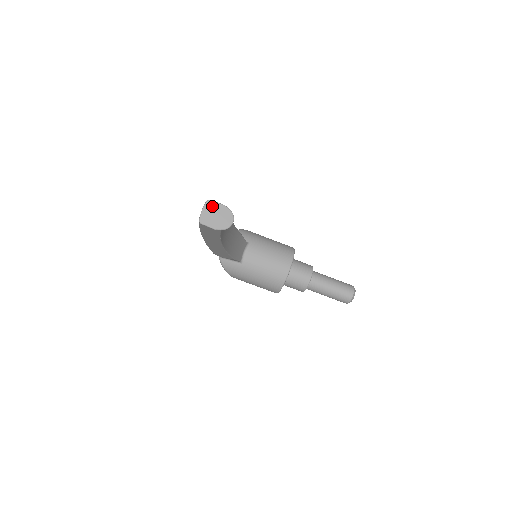
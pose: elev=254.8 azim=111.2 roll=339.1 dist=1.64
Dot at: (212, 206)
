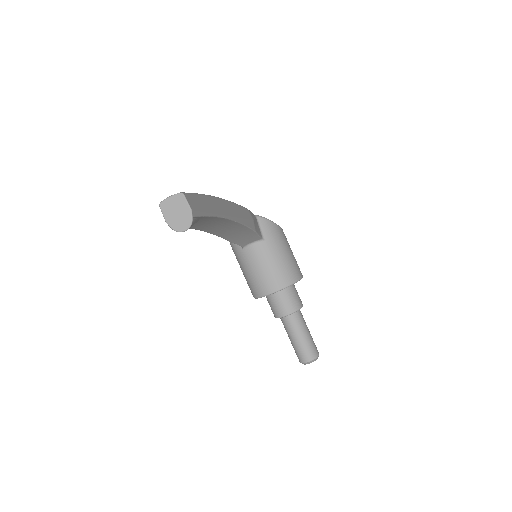
Dot at: (181, 201)
